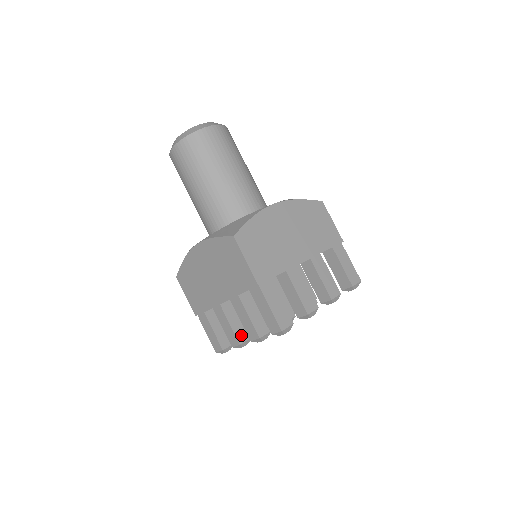
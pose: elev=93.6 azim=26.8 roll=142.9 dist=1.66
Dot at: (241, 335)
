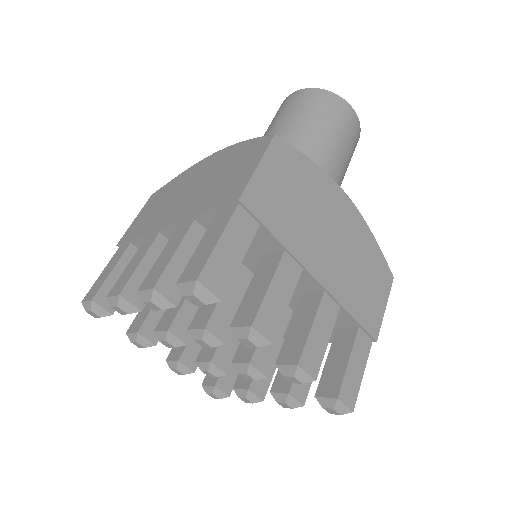
Dot at: (135, 290)
